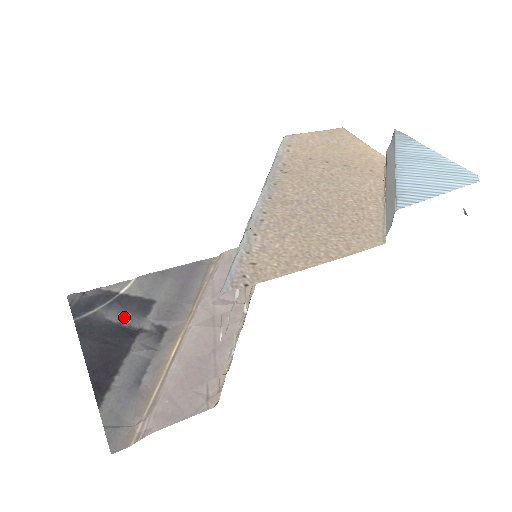
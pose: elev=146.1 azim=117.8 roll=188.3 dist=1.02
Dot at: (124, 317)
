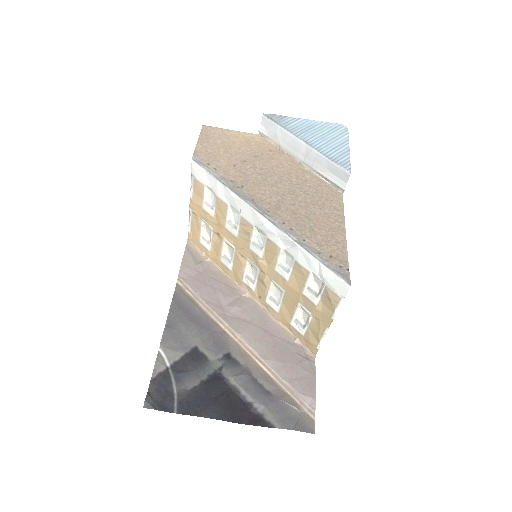
Dot at: (198, 375)
